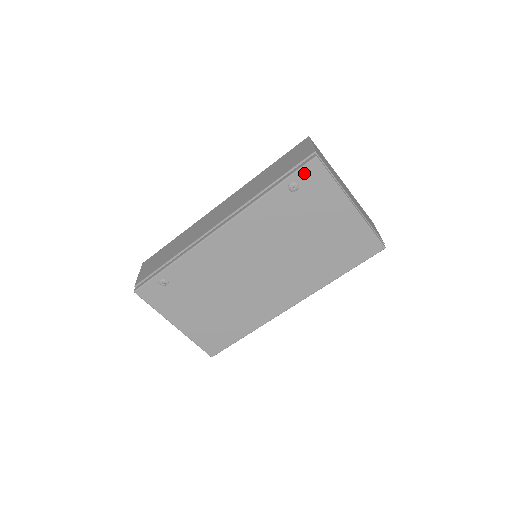
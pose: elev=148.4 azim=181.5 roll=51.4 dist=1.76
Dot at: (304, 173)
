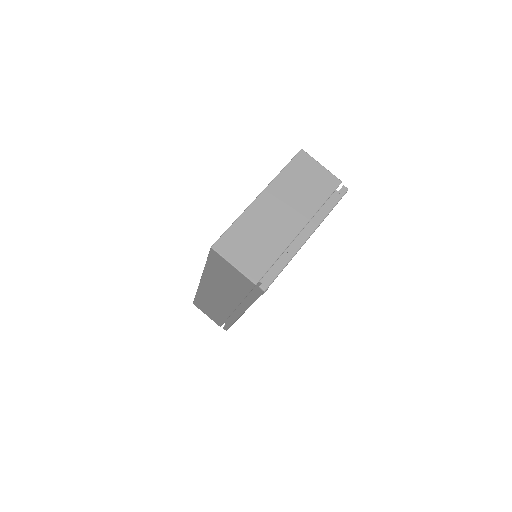
Dot at: occluded
